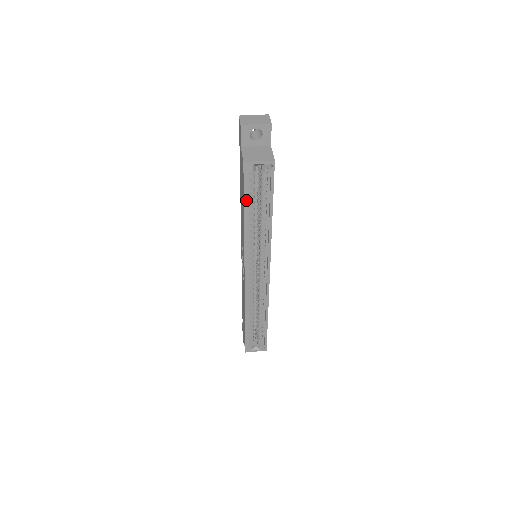
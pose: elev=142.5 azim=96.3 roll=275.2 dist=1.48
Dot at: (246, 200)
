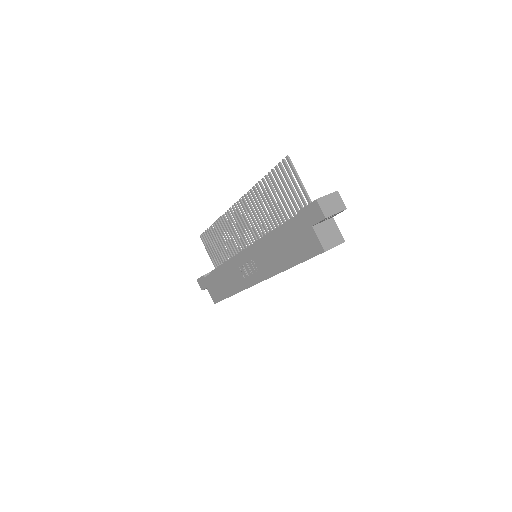
Dot at: occluded
